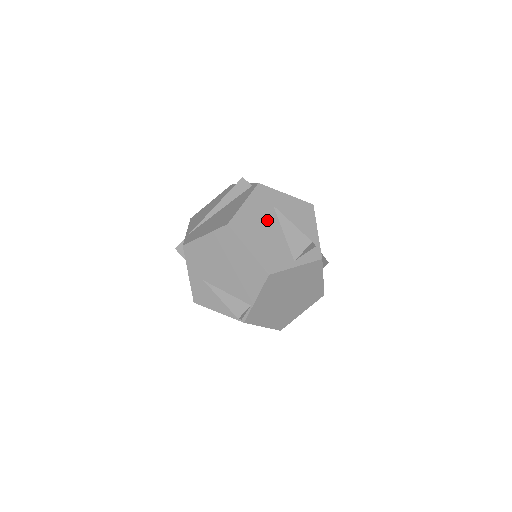
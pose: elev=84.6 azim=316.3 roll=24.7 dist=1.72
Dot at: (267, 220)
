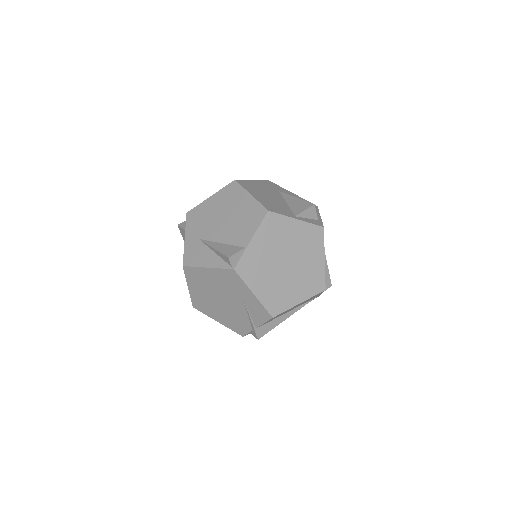
Dot at: (272, 193)
